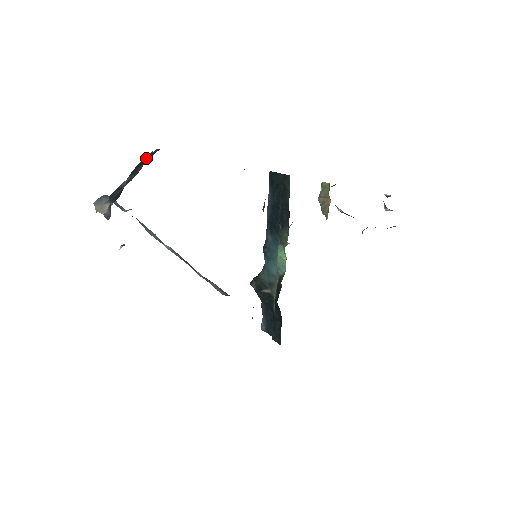
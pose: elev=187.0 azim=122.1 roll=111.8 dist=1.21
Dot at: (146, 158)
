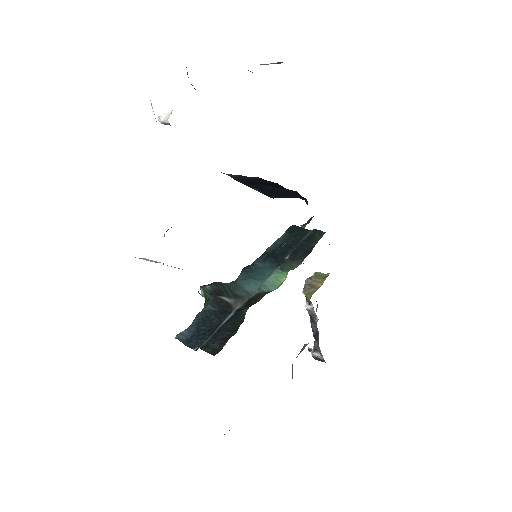
Dot at: occluded
